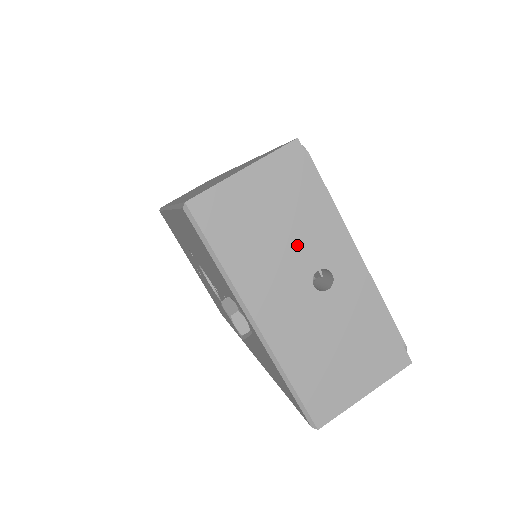
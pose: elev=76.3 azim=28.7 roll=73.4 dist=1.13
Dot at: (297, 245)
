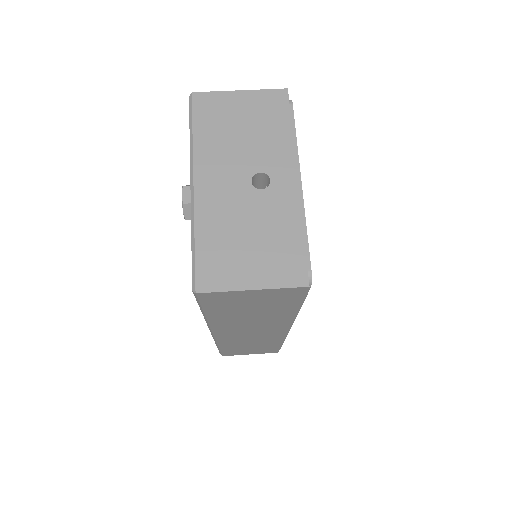
Dot at: (253, 149)
